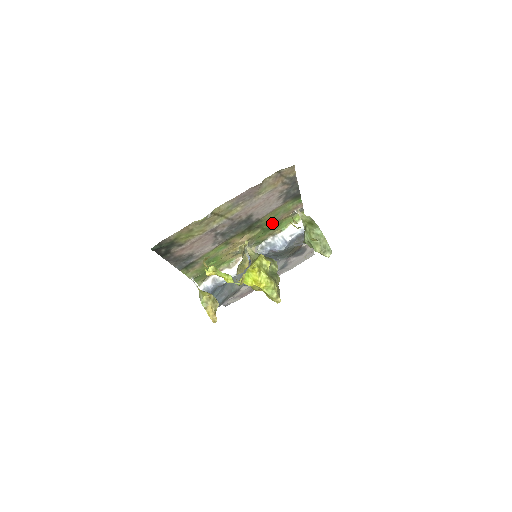
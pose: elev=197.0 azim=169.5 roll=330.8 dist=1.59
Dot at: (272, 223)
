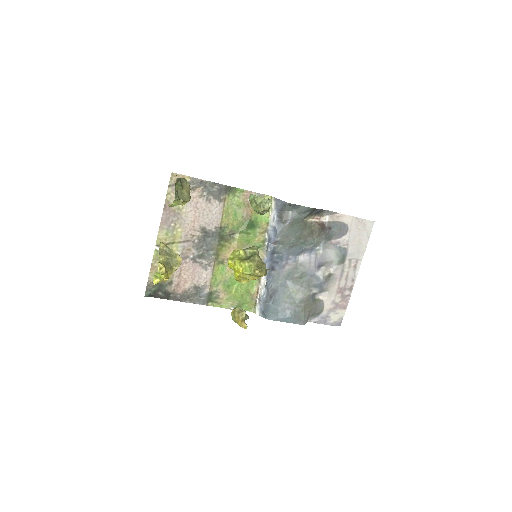
Dot at: (245, 223)
